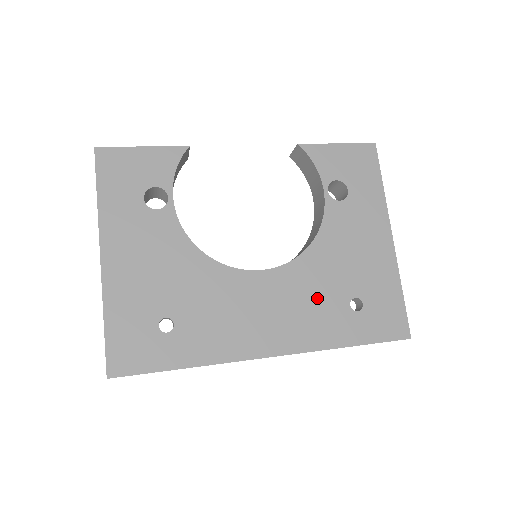
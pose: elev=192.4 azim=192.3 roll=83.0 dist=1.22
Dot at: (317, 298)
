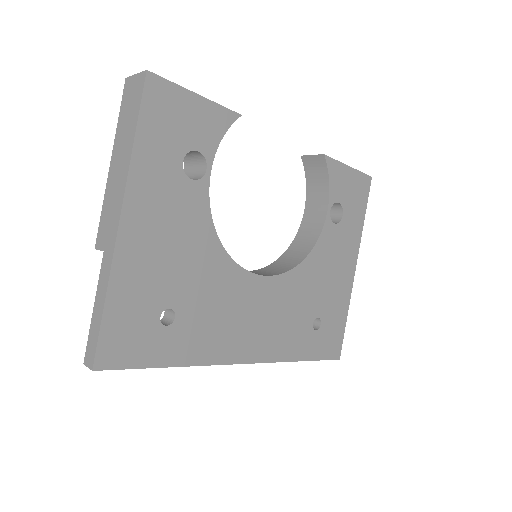
Dot at: (294, 313)
